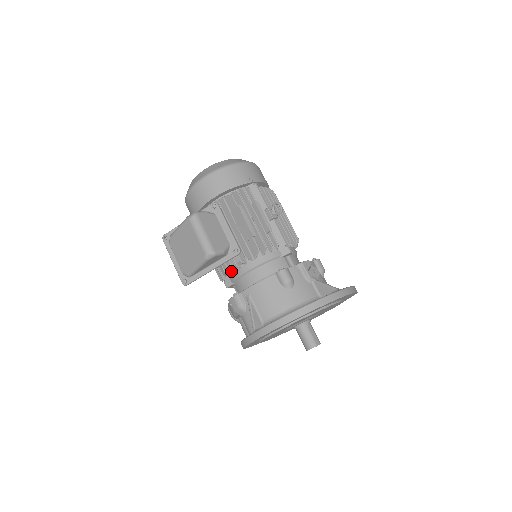
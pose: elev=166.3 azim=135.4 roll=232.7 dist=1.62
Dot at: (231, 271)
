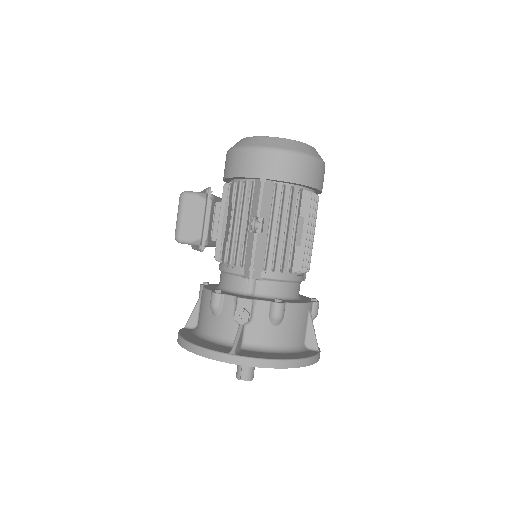
Dot at: occluded
